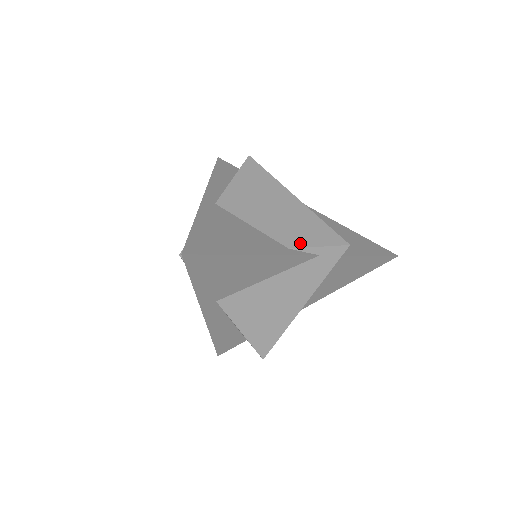
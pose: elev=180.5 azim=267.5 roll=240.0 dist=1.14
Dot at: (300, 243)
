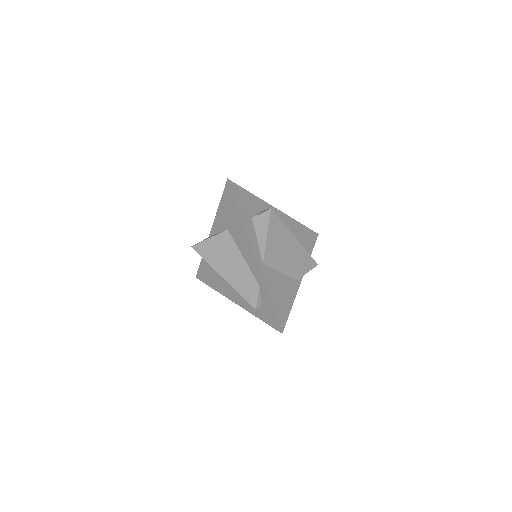
Dot at: (301, 274)
